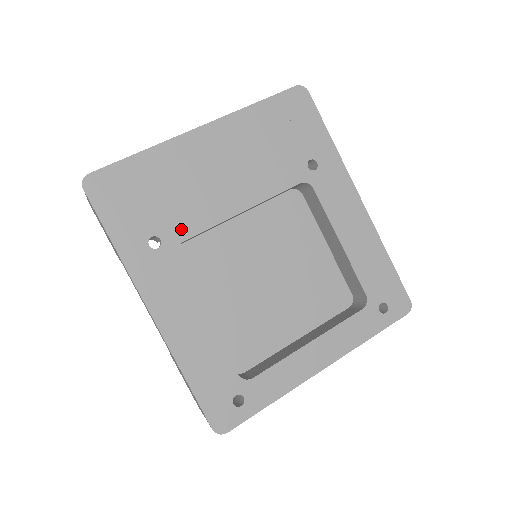
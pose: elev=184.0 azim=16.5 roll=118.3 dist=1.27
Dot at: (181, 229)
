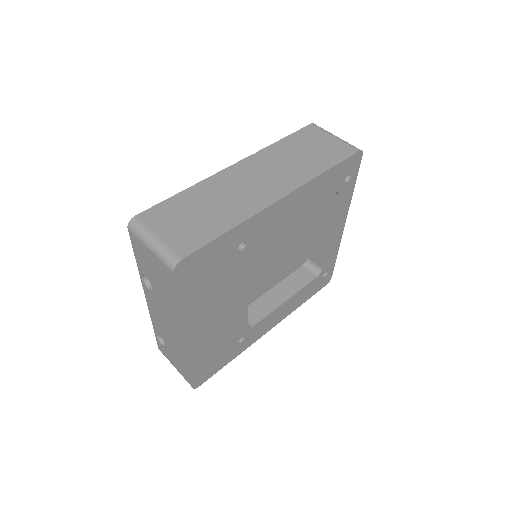
Dot at: (241, 330)
